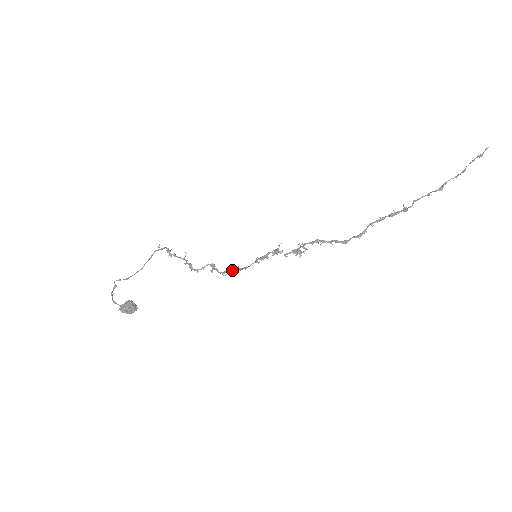
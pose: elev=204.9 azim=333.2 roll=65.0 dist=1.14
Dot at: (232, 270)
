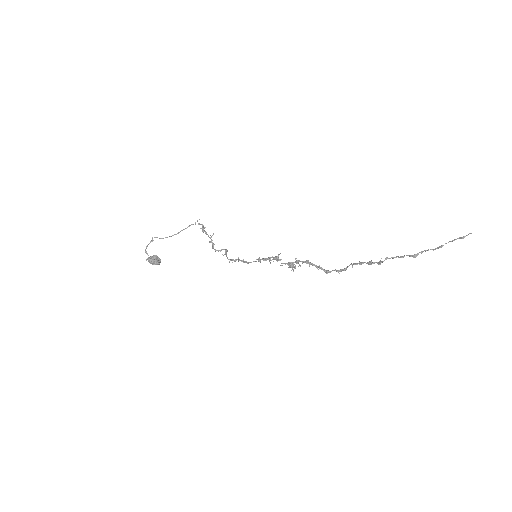
Dot at: (239, 260)
